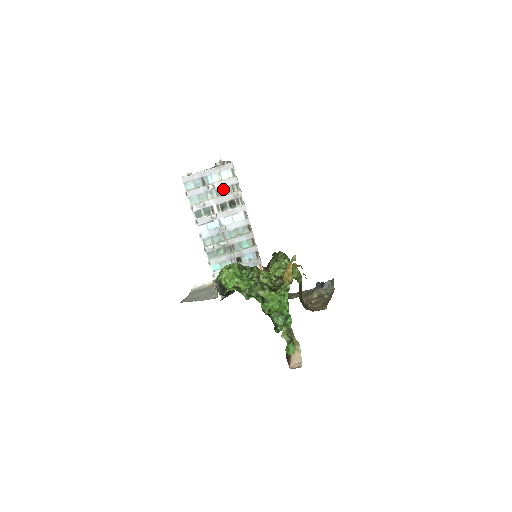
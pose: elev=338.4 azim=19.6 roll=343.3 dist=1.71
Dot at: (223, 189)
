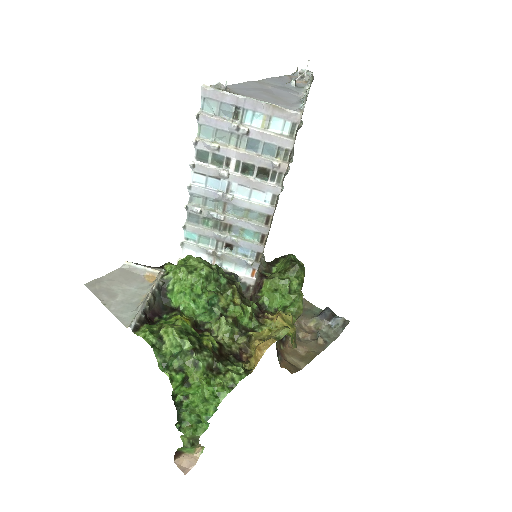
Dot at: (261, 144)
